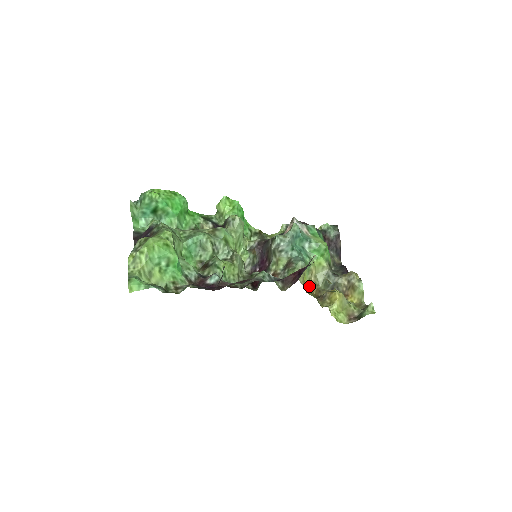
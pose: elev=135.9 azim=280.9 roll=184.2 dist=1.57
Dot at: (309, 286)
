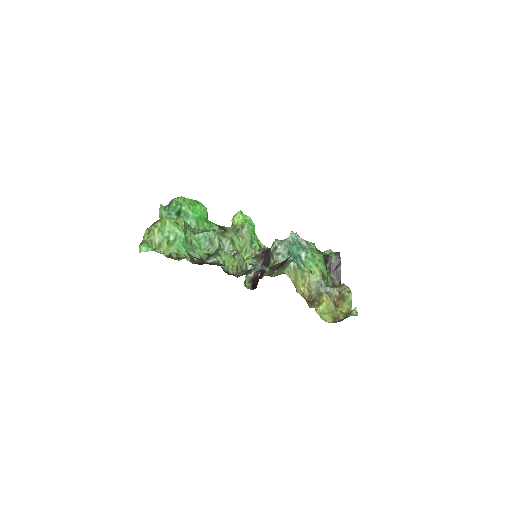
Dot at: (302, 291)
